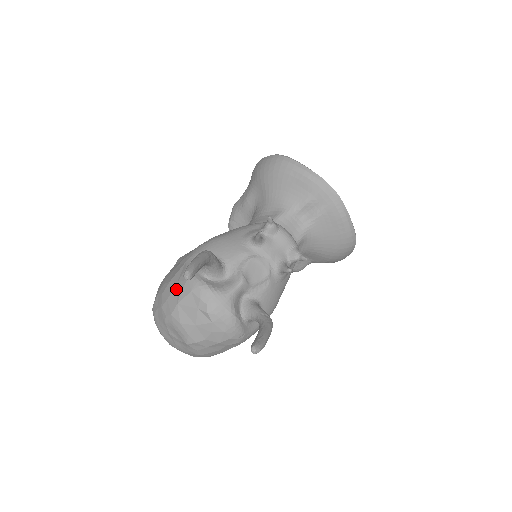
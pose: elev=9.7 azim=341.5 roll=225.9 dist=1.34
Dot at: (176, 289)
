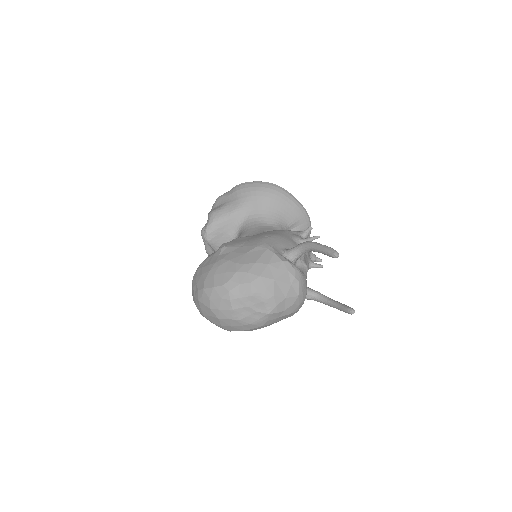
Dot at: (269, 268)
